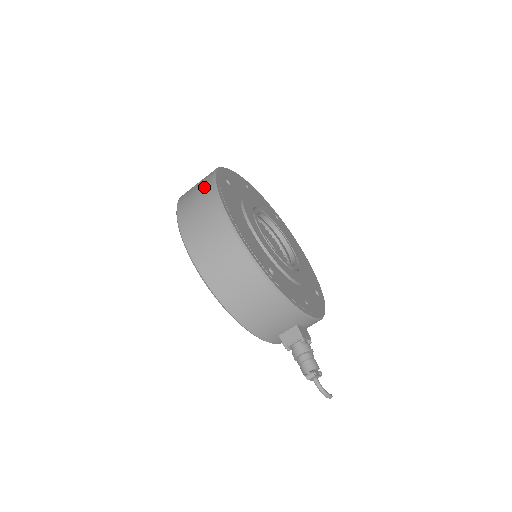
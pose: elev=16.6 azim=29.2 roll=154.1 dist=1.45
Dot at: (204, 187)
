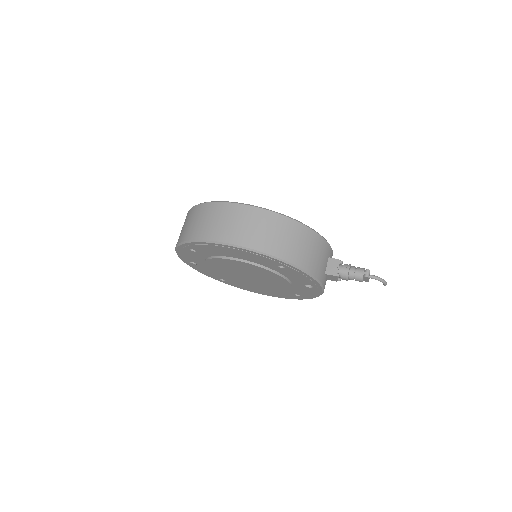
Dot at: (202, 211)
